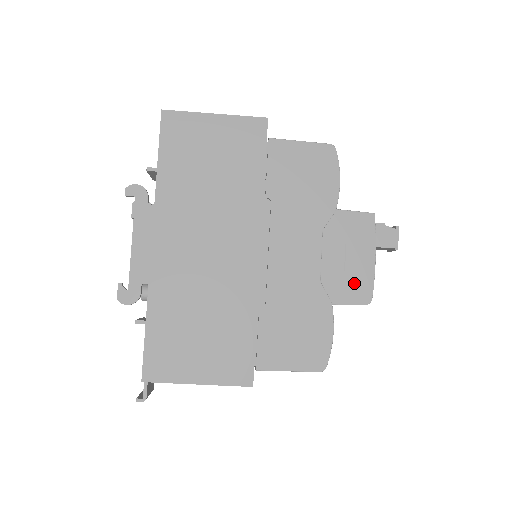
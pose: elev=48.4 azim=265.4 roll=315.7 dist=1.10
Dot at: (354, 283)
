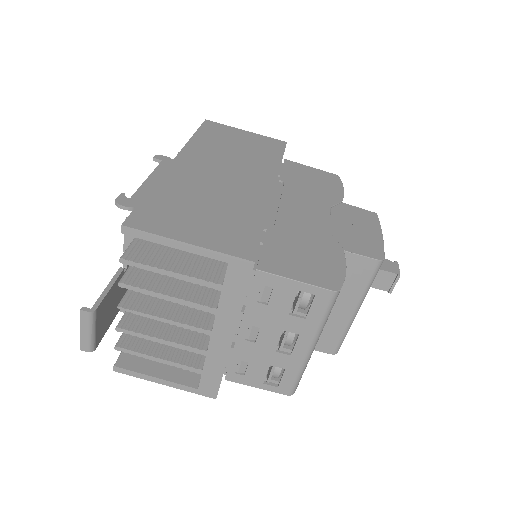
Dot at: (364, 243)
